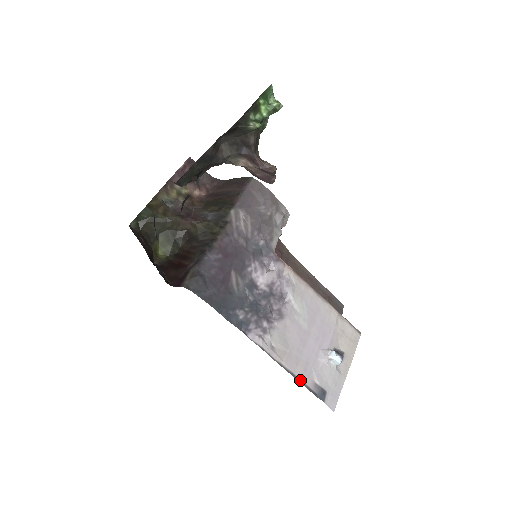
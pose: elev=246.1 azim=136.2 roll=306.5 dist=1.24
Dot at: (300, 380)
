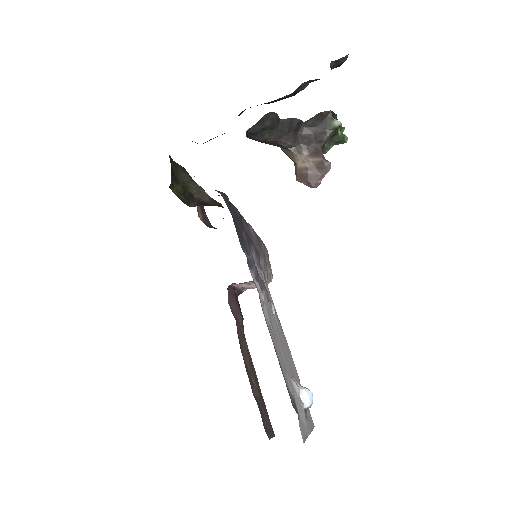
Dot at: (280, 365)
